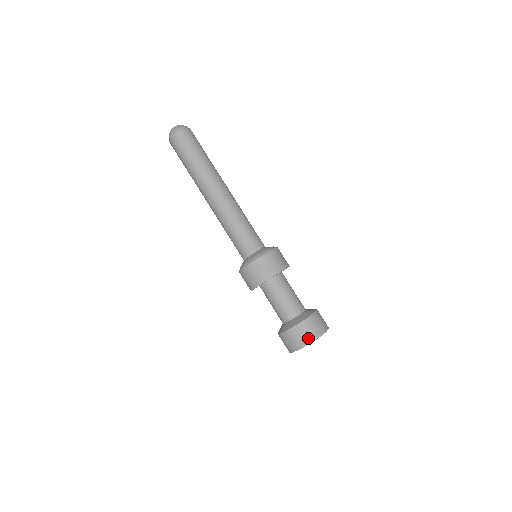
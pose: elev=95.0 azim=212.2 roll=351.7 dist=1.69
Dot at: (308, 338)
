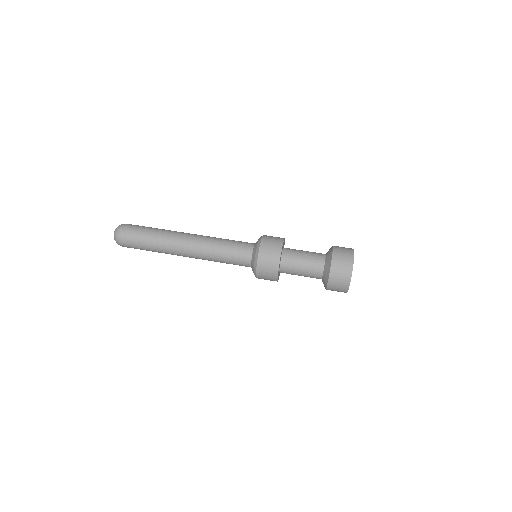
Dot at: (347, 272)
